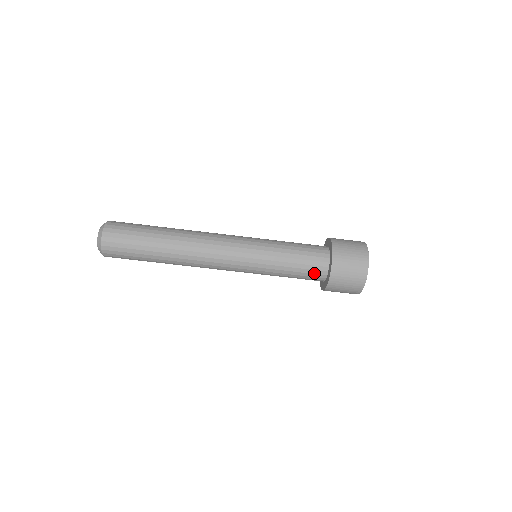
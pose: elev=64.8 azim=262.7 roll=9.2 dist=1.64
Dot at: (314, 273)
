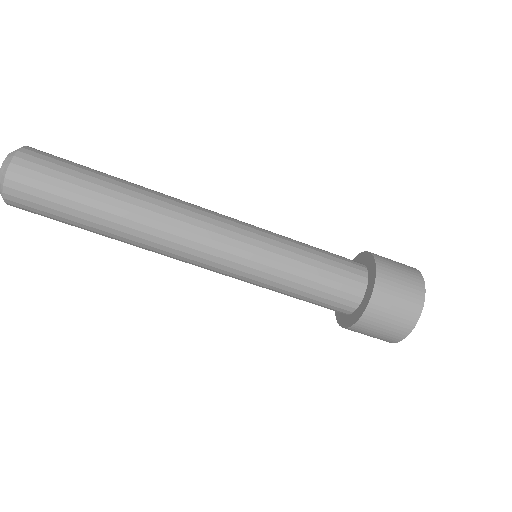
Dot at: (332, 308)
